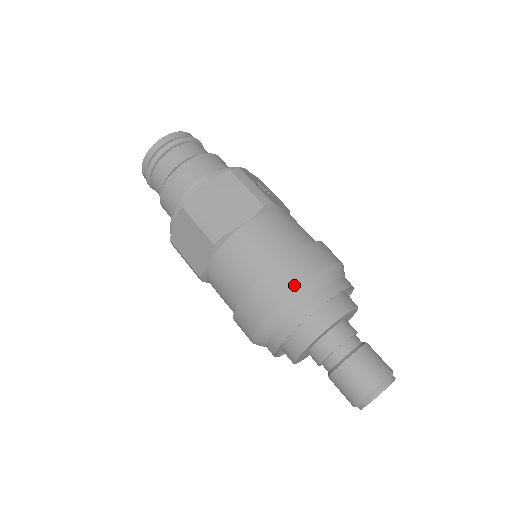
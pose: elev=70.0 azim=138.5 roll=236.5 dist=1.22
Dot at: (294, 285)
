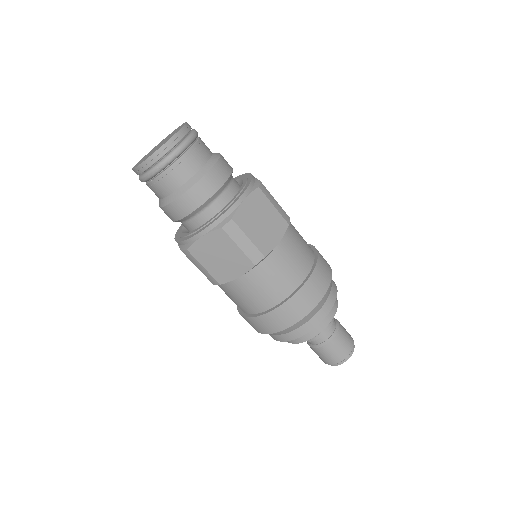
Dot at: (320, 297)
